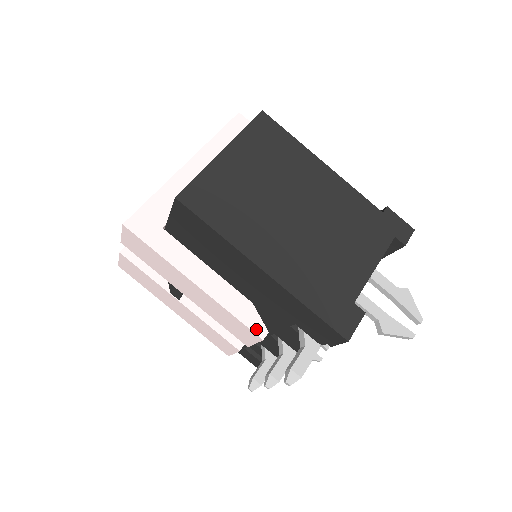
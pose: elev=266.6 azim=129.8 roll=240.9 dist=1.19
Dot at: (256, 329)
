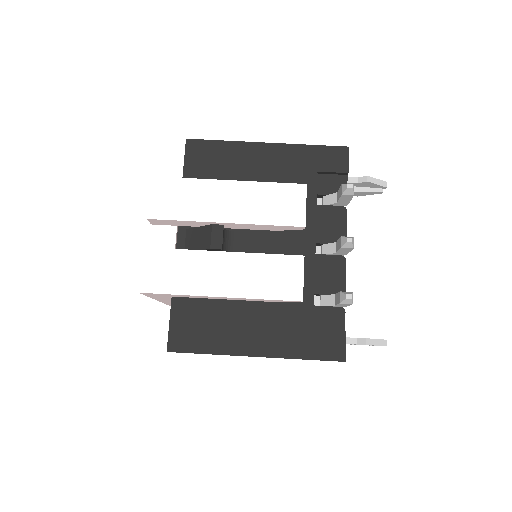
Dot at: (296, 185)
